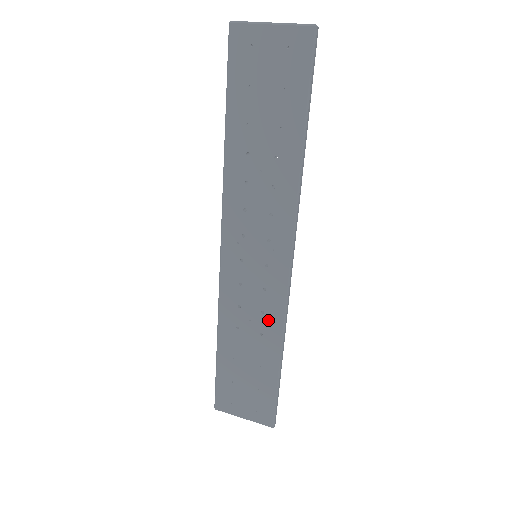
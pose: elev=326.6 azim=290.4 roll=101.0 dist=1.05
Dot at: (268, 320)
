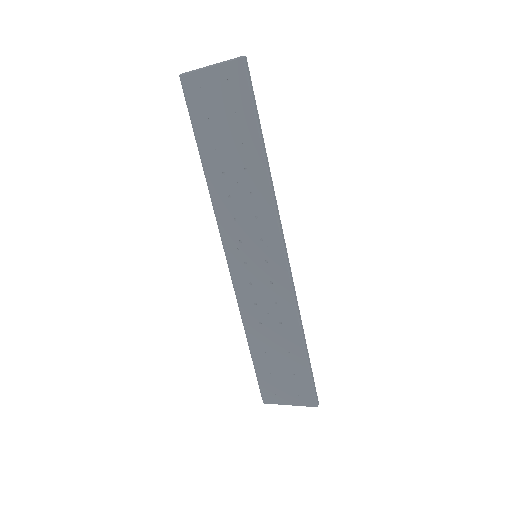
Dot at: (282, 309)
